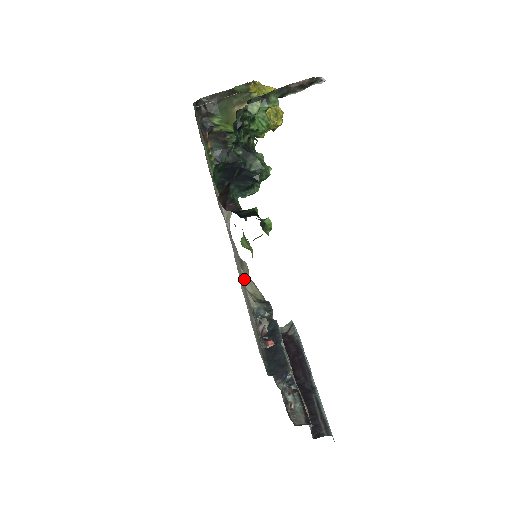
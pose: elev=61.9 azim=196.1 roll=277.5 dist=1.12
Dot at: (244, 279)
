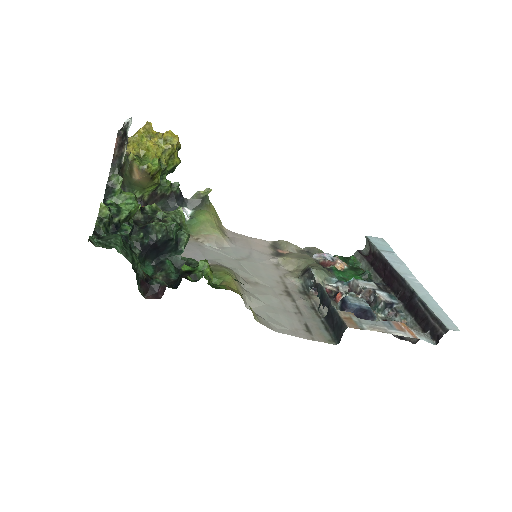
Dot at: (281, 264)
